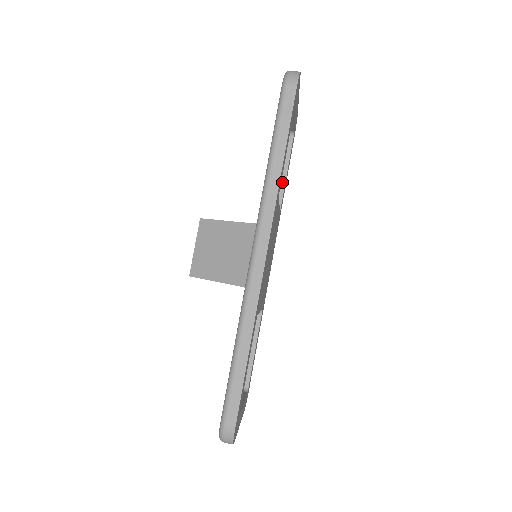
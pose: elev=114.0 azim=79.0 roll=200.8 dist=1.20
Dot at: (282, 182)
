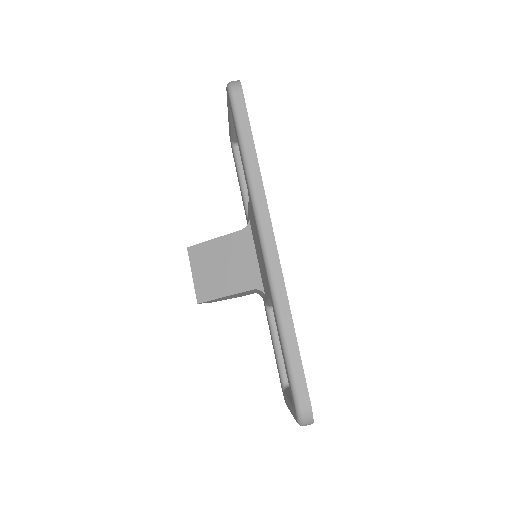
Dot at: occluded
